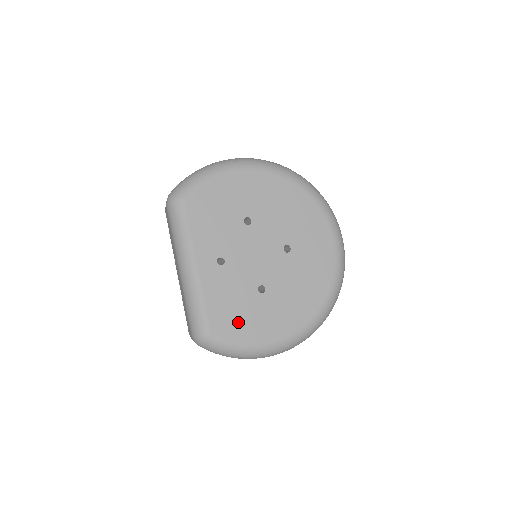
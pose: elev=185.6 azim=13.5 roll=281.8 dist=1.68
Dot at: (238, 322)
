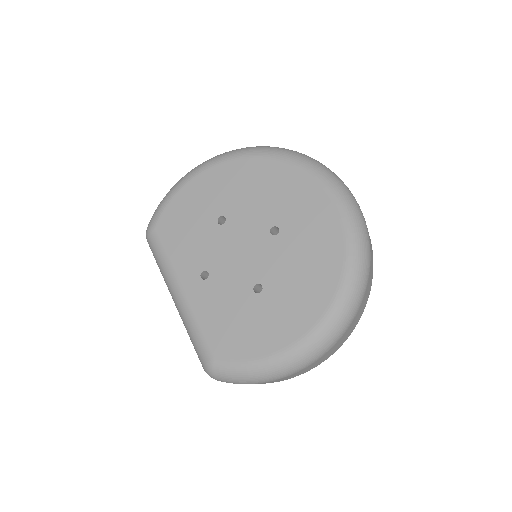
Dot at: (241, 337)
